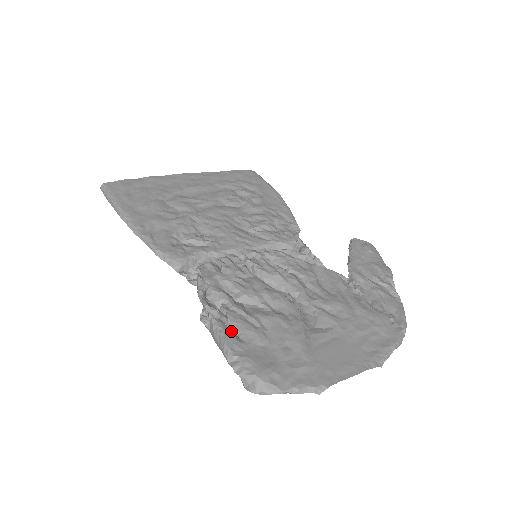
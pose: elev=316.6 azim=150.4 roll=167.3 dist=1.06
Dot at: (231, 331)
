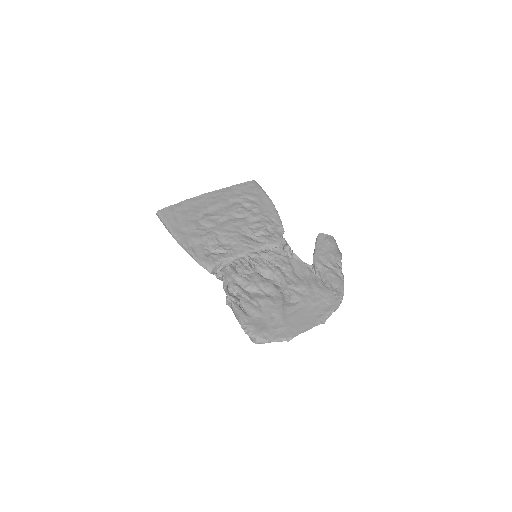
Dot at: (243, 309)
